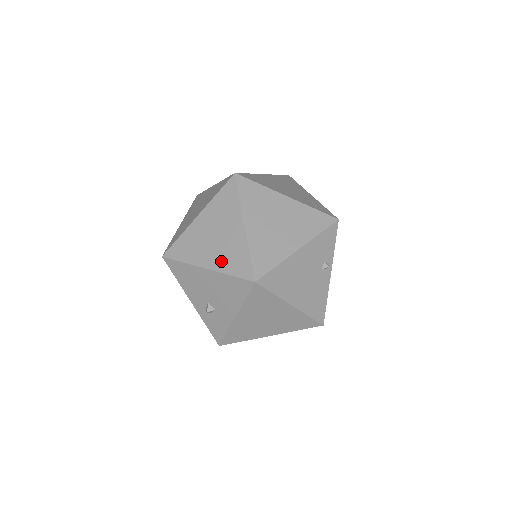
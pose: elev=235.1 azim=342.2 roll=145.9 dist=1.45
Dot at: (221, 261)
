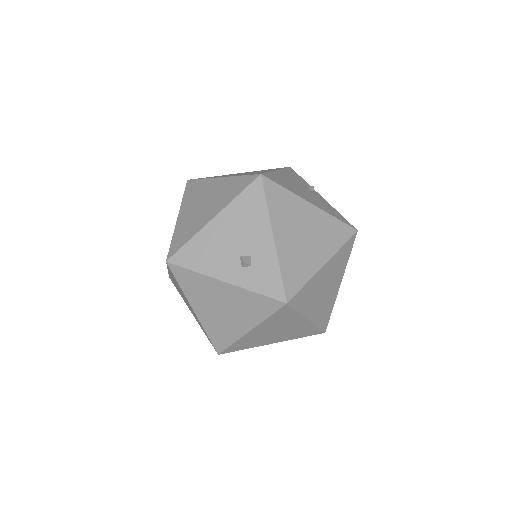
Dot at: (222, 202)
